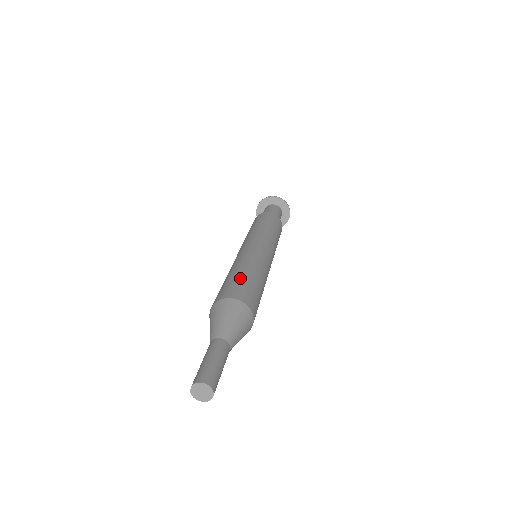
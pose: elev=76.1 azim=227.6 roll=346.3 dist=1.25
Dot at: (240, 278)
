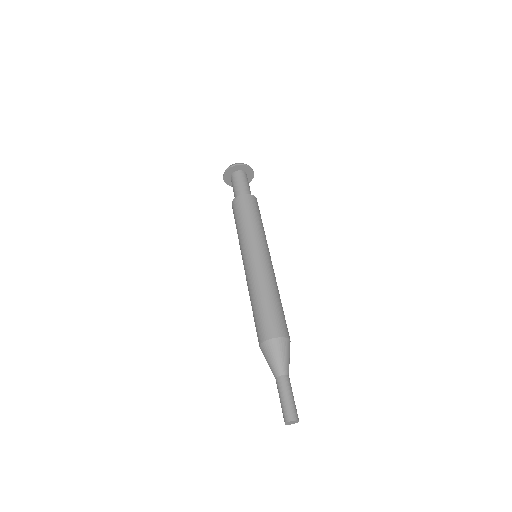
Dot at: (282, 311)
